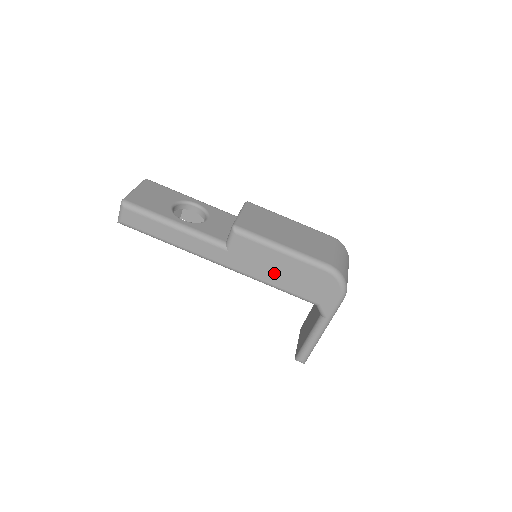
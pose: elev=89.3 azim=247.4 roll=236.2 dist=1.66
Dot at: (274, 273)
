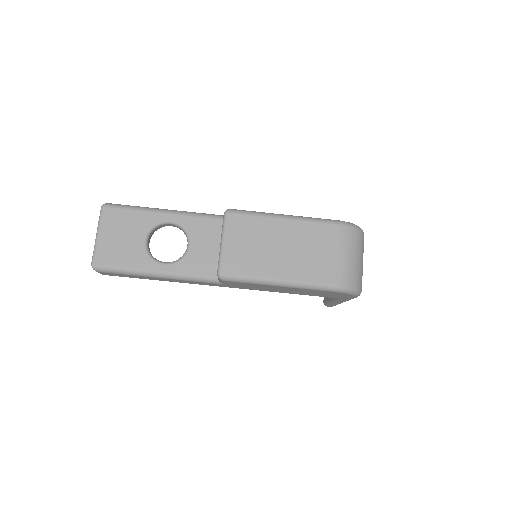
Dot at: (279, 290)
